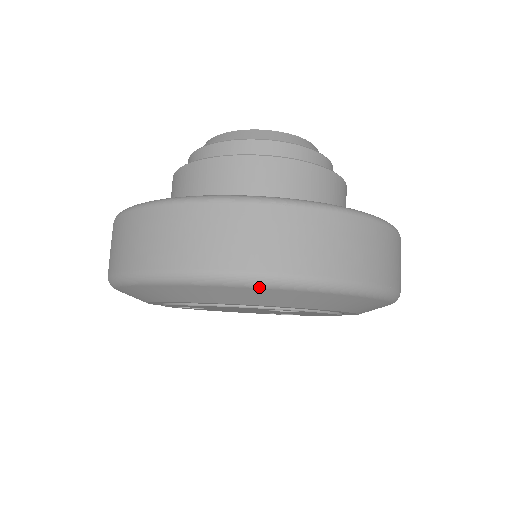
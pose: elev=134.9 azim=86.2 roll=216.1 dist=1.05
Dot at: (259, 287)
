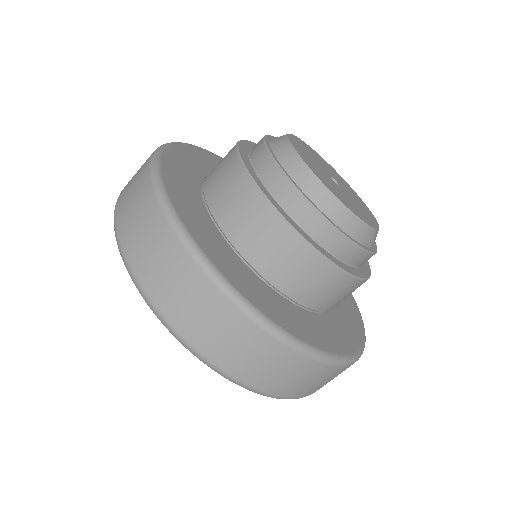
Dot at: (169, 330)
